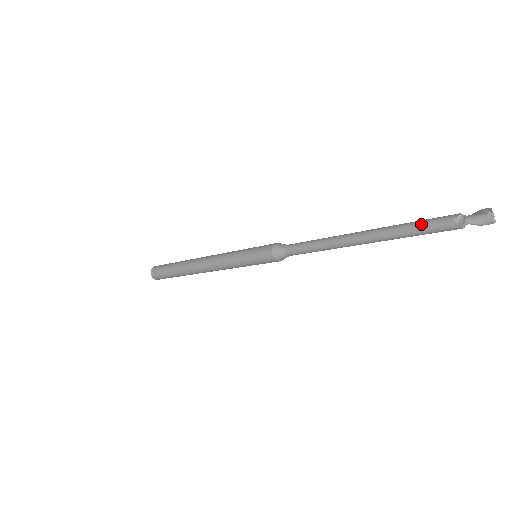
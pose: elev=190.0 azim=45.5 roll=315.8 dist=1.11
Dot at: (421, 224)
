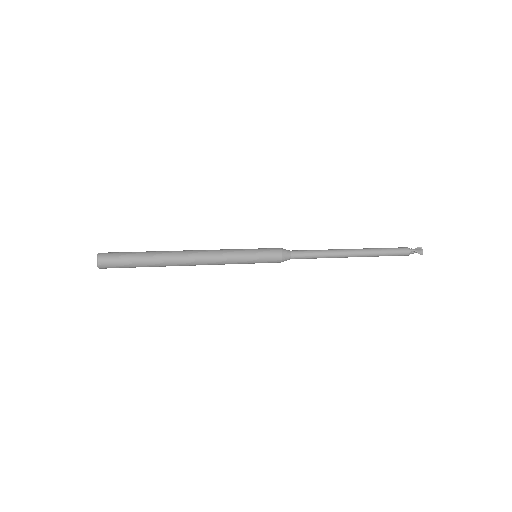
Dot at: (390, 248)
